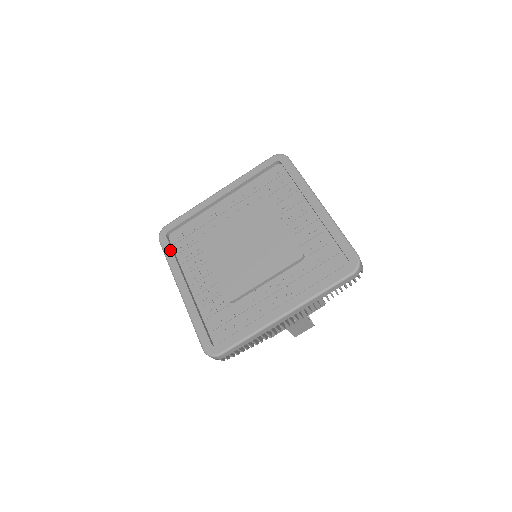
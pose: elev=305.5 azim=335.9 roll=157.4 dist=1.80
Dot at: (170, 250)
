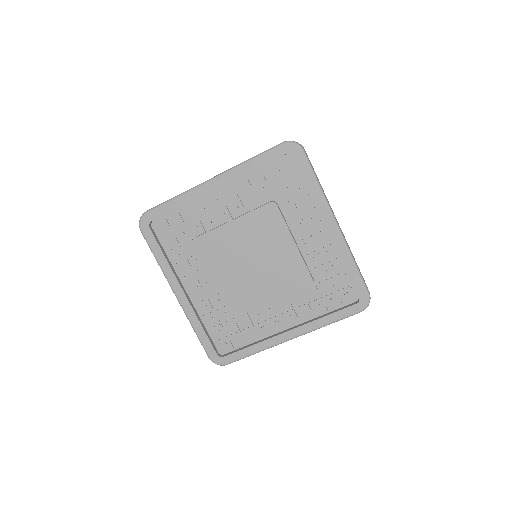
Dot at: (157, 247)
